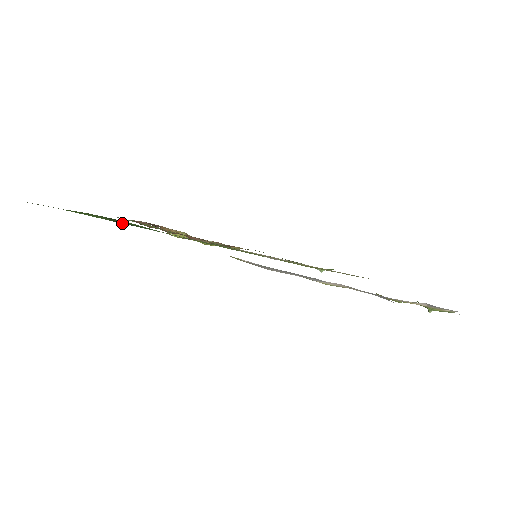
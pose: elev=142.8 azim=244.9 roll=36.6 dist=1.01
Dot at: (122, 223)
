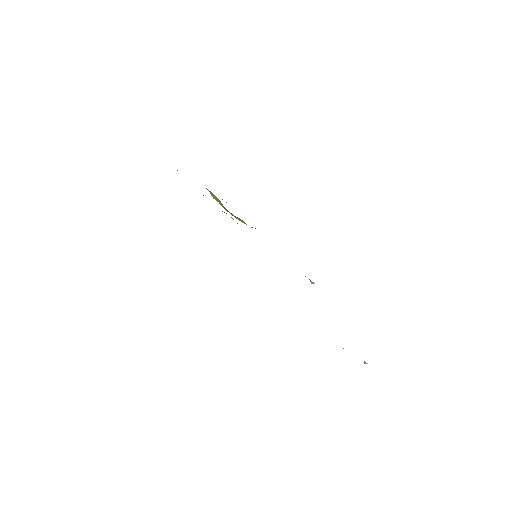
Dot at: occluded
